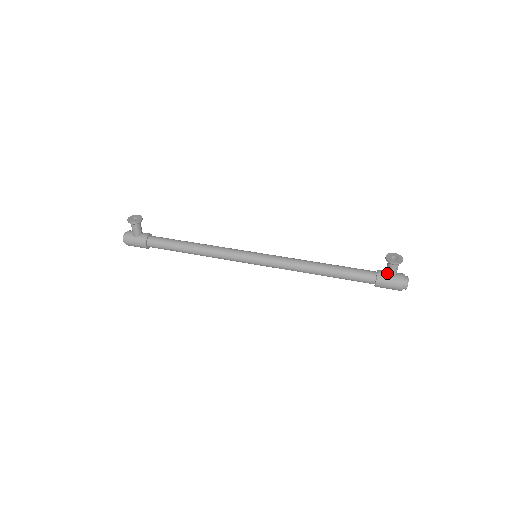
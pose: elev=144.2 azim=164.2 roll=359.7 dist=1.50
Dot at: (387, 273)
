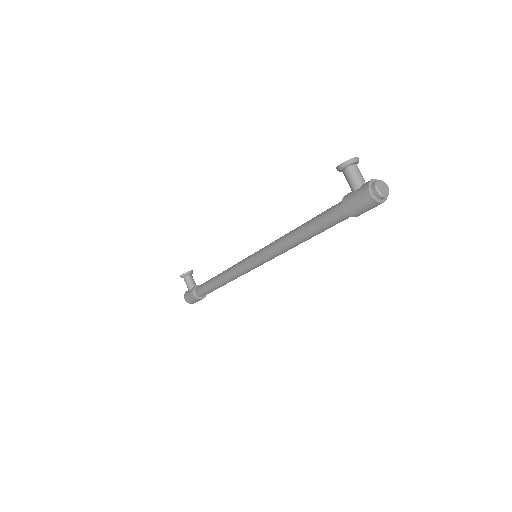
Dot at: occluded
